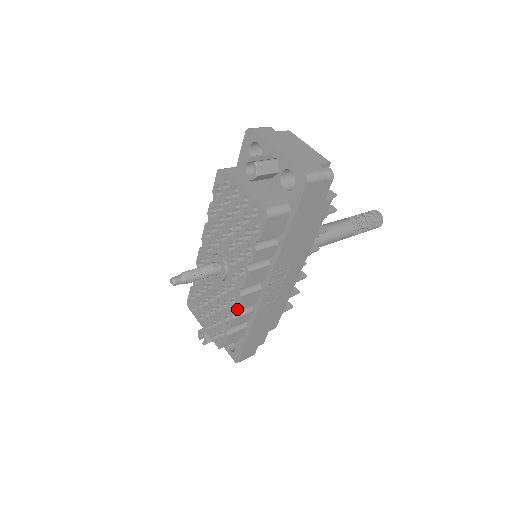
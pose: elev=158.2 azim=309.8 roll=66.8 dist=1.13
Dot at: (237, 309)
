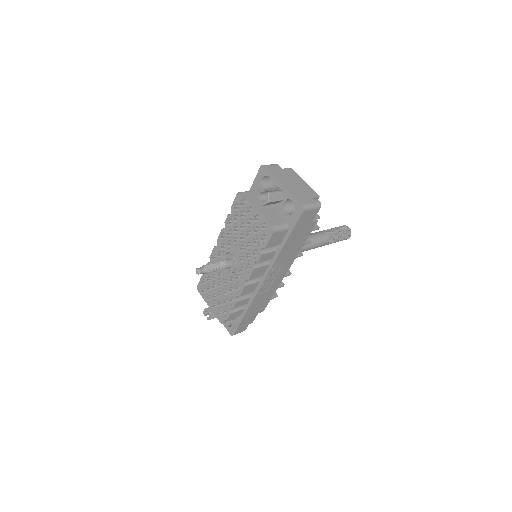
Dot at: (241, 295)
